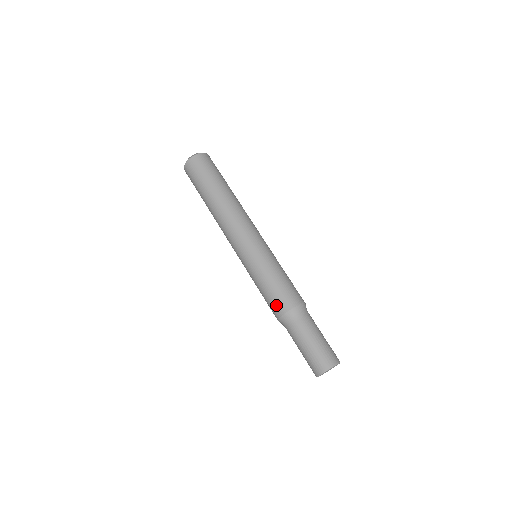
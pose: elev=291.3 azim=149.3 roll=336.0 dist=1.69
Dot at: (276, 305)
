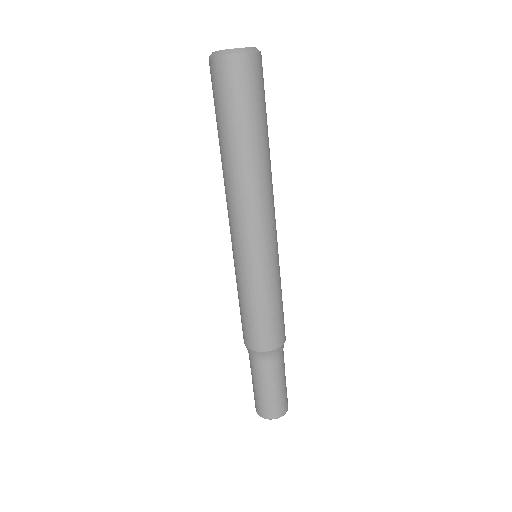
Dot at: (242, 328)
